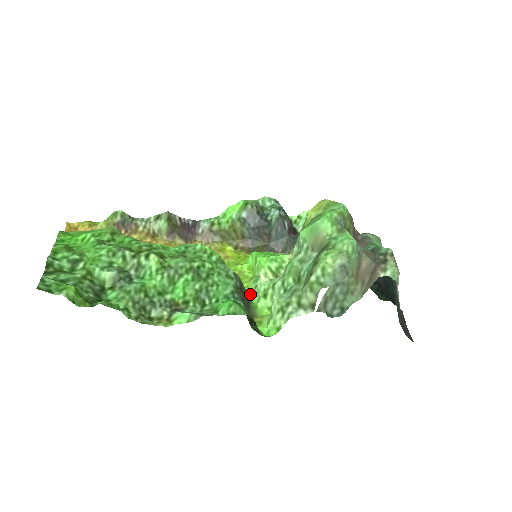
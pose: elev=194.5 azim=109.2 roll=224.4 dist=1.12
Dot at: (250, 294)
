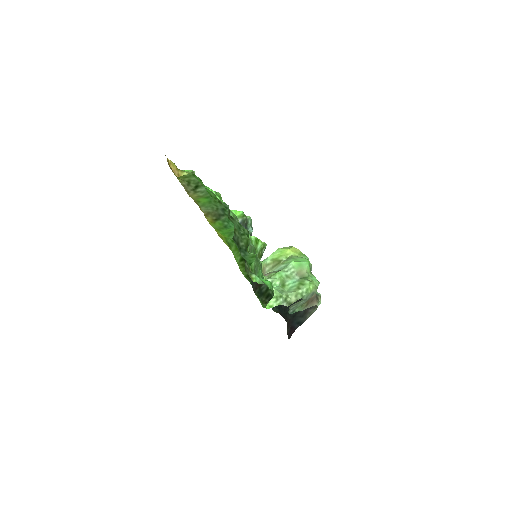
Dot at: (245, 275)
